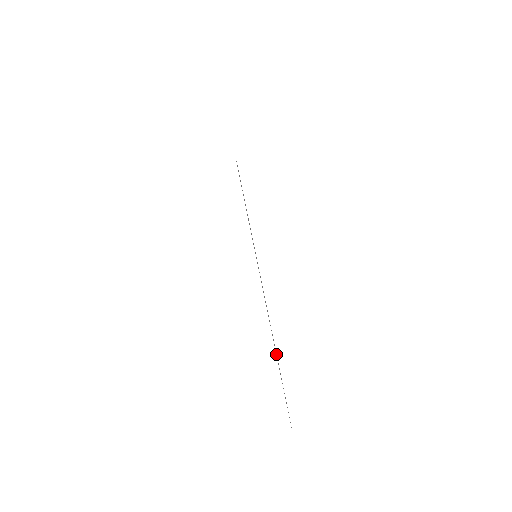
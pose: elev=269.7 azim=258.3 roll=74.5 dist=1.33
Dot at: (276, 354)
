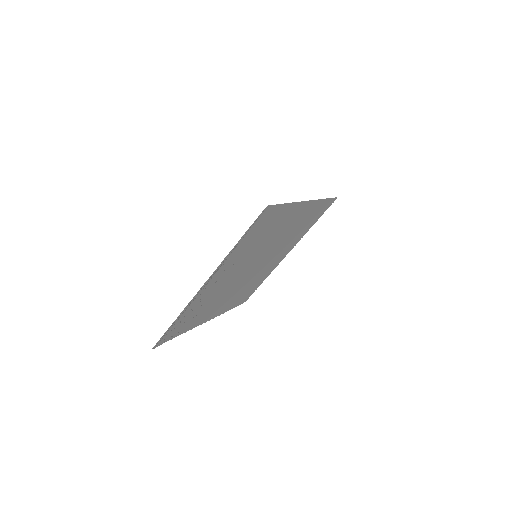
Dot at: (187, 306)
